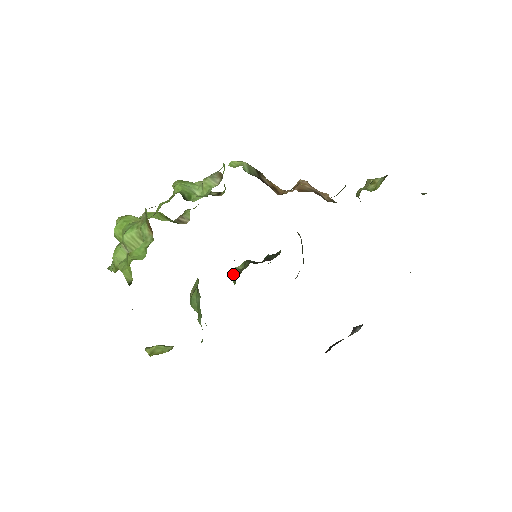
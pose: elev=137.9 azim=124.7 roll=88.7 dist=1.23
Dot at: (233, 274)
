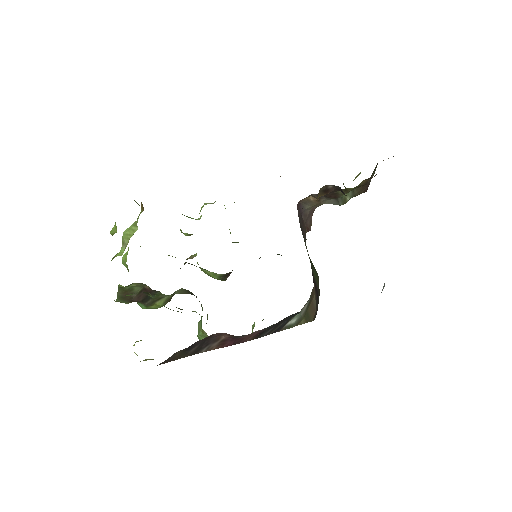
Dot at: (252, 327)
